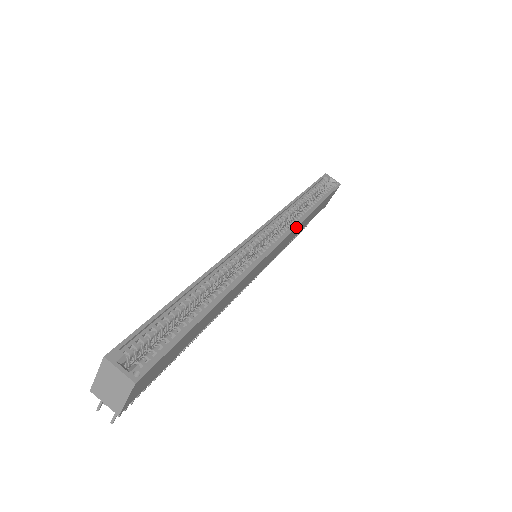
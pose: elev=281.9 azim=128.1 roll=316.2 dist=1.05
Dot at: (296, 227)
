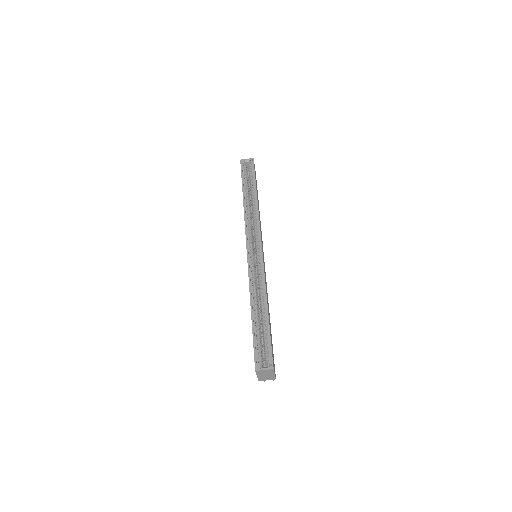
Dot at: (259, 223)
